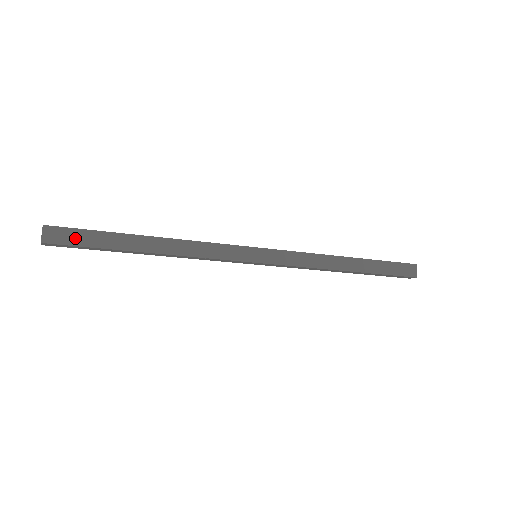
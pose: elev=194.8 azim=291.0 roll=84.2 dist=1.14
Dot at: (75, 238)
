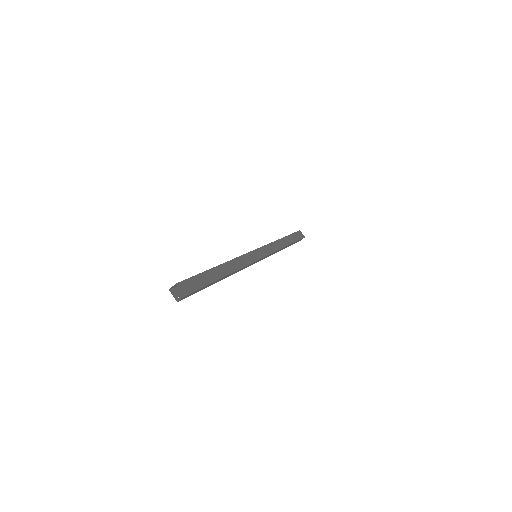
Dot at: (195, 284)
